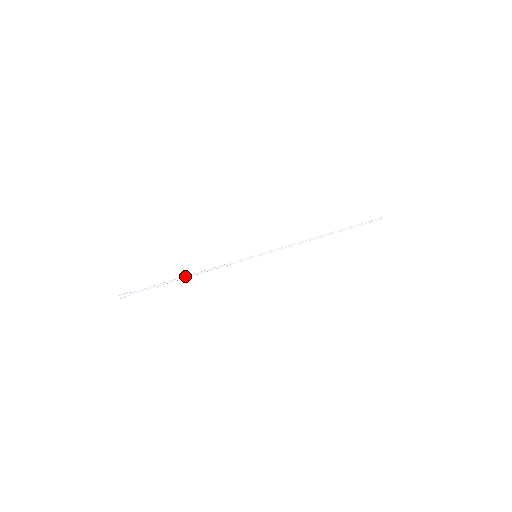
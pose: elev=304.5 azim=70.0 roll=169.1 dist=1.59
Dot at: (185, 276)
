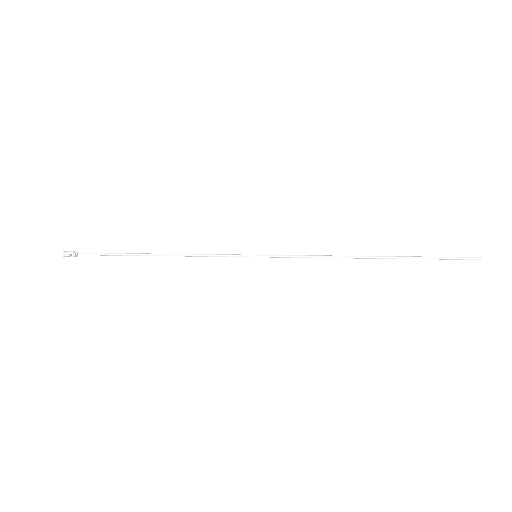
Dot at: occluded
